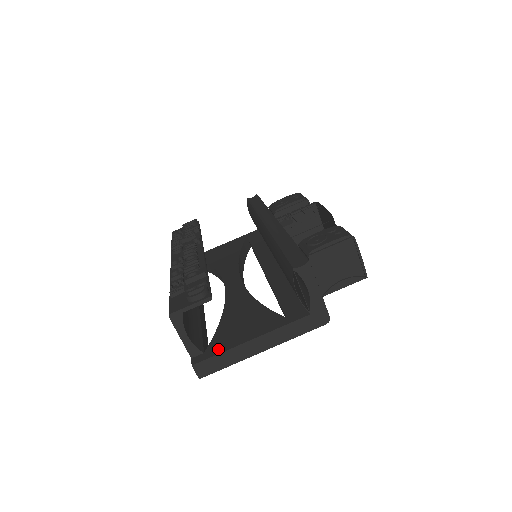
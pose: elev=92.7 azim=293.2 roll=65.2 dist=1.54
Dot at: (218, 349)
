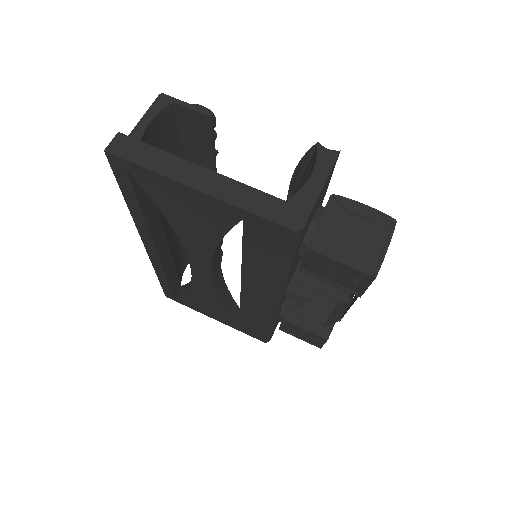
Dot at: occluded
